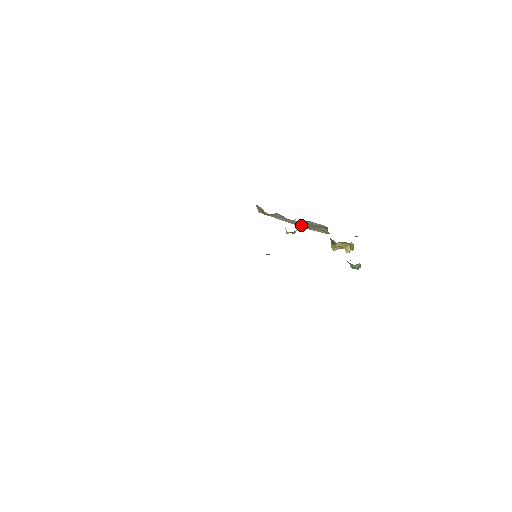
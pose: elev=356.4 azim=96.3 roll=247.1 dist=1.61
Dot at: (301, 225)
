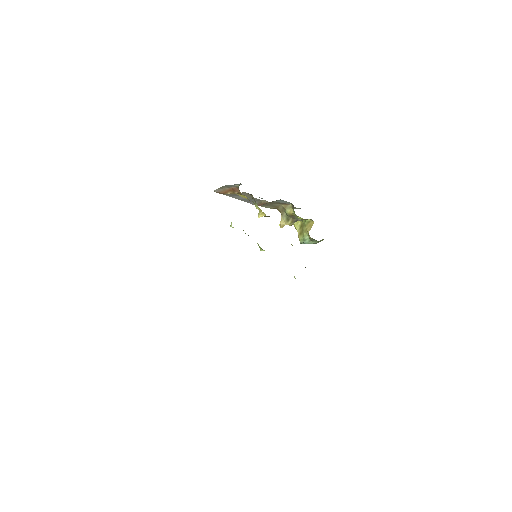
Dot at: (258, 203)
